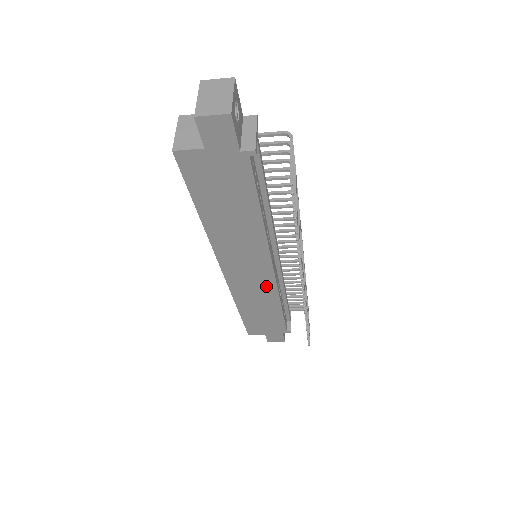
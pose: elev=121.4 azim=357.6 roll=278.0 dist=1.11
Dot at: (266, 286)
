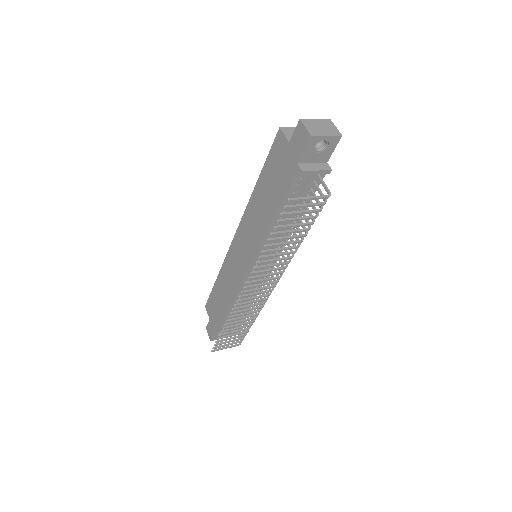
Dot at: (238, 278)
